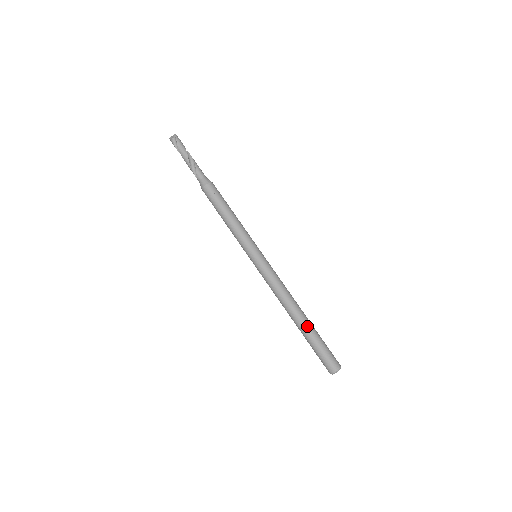
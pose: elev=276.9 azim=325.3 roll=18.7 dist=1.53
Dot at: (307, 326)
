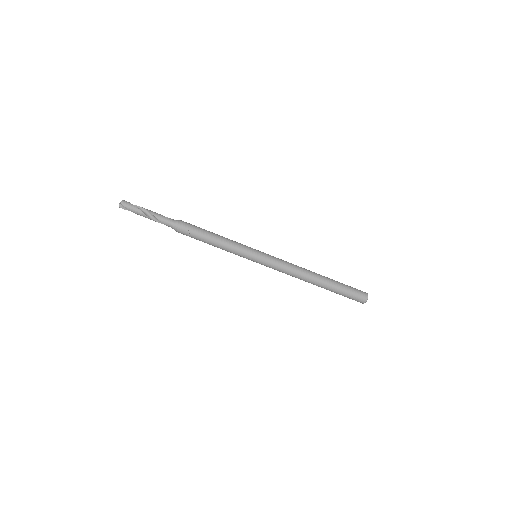
Dot at: (326, 286)
